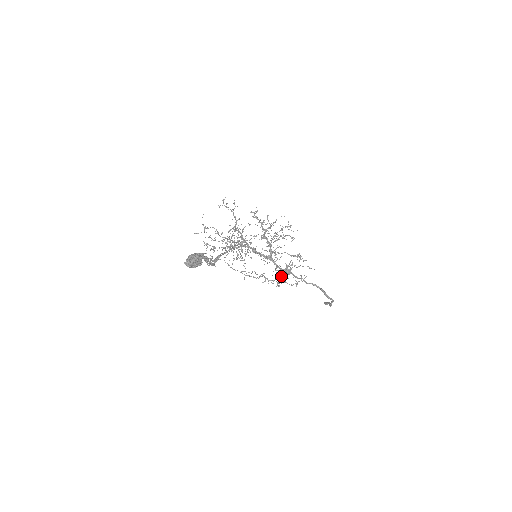
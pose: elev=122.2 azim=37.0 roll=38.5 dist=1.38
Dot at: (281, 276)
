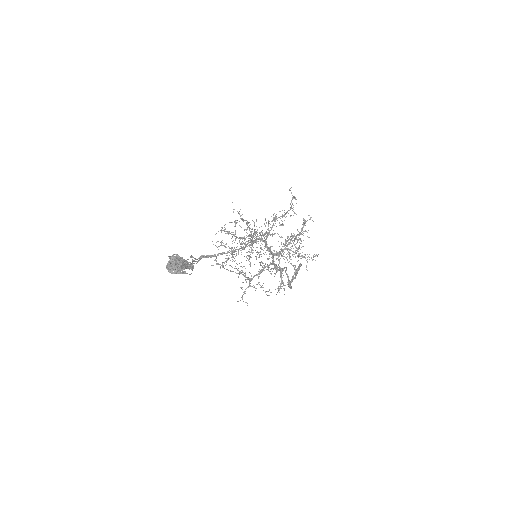
Dot at: (263, 270)
